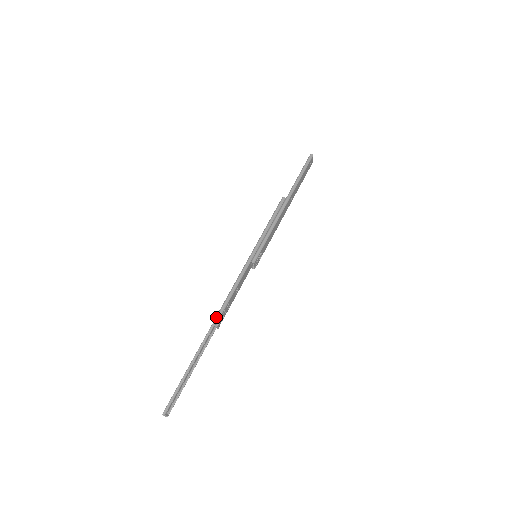
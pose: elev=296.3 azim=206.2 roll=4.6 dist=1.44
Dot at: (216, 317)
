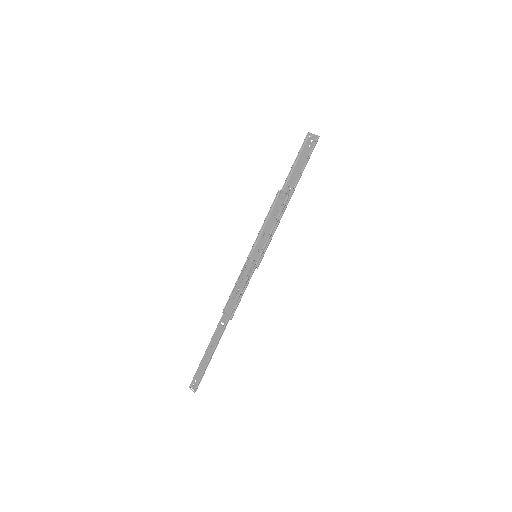
Dot at: (228, 320)
